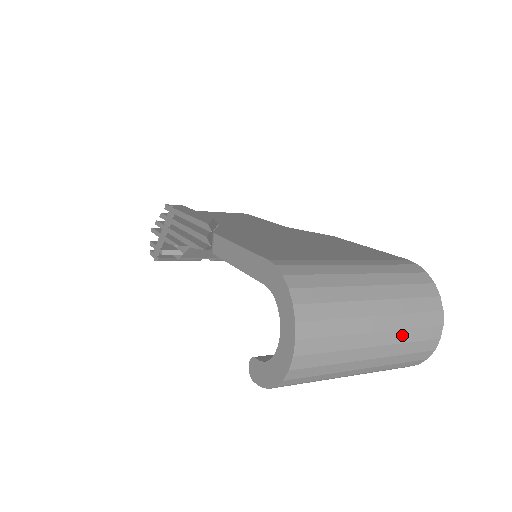
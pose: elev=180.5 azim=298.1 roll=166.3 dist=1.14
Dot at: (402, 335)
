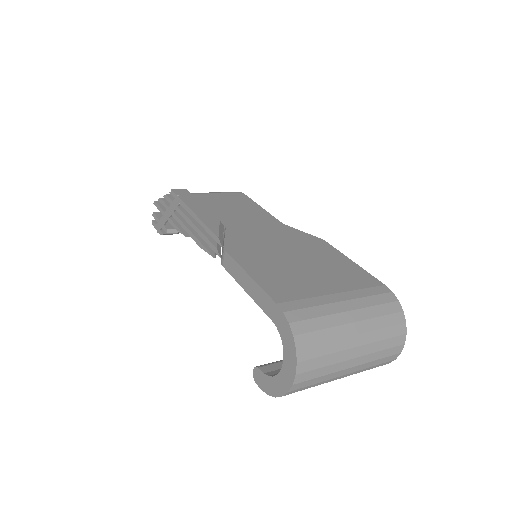
Dot at: (373, 356)
